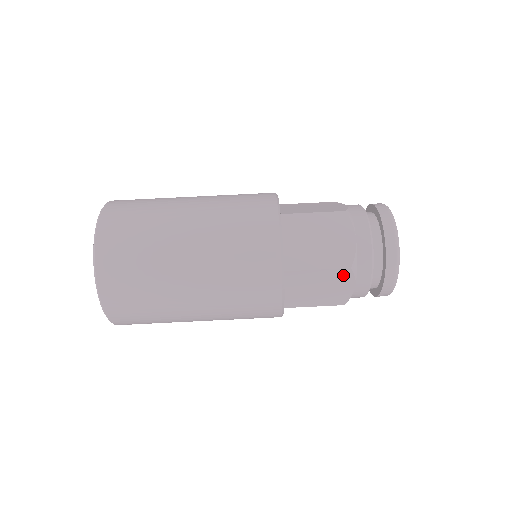
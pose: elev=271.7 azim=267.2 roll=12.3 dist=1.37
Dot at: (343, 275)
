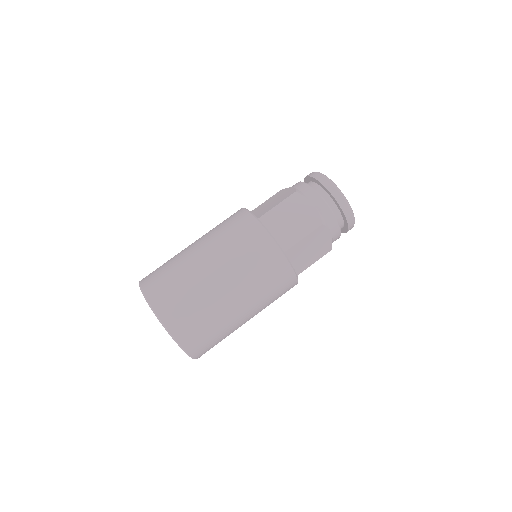
Dot at: (296, 200)
